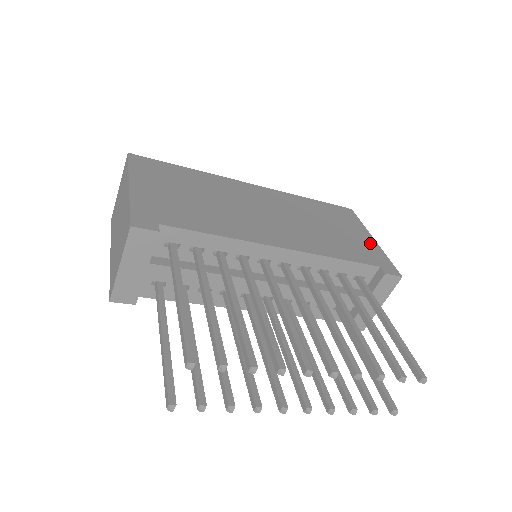
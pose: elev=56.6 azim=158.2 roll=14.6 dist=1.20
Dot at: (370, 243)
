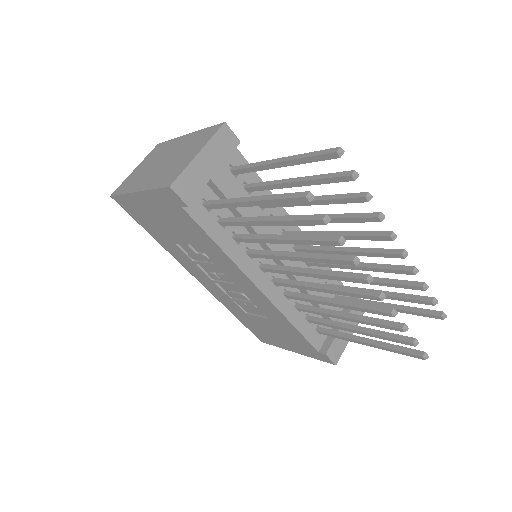
Dot at: occluded
